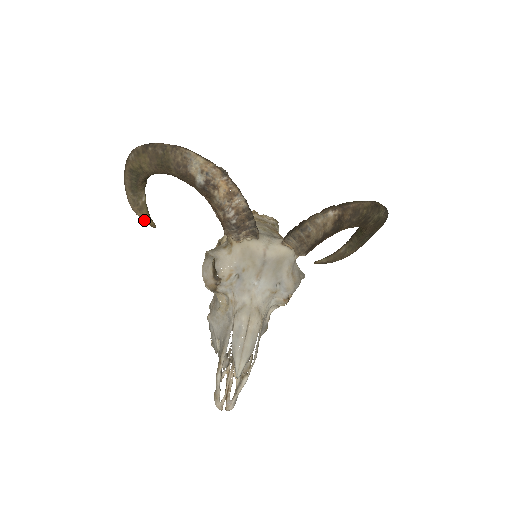
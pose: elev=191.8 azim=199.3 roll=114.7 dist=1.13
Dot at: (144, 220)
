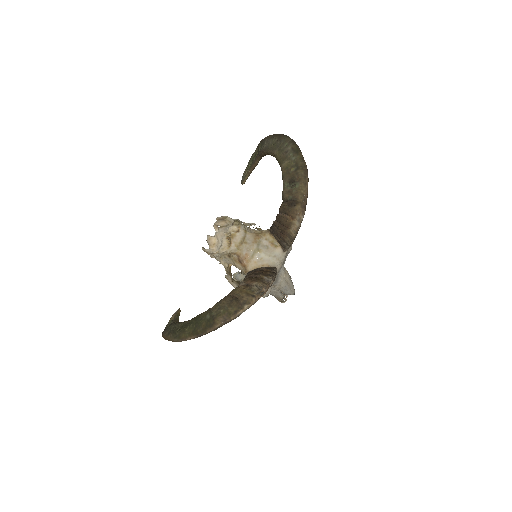
Dot at: occluded
